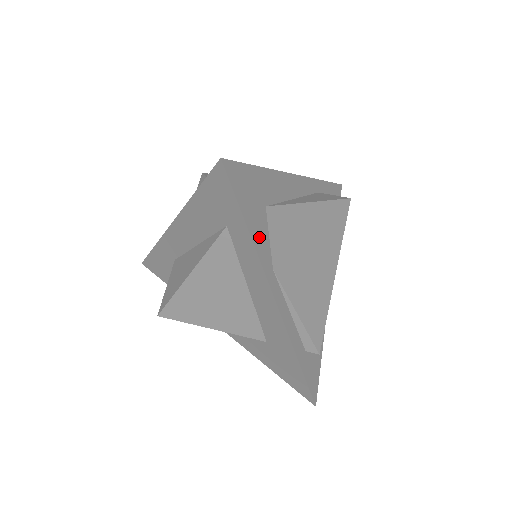
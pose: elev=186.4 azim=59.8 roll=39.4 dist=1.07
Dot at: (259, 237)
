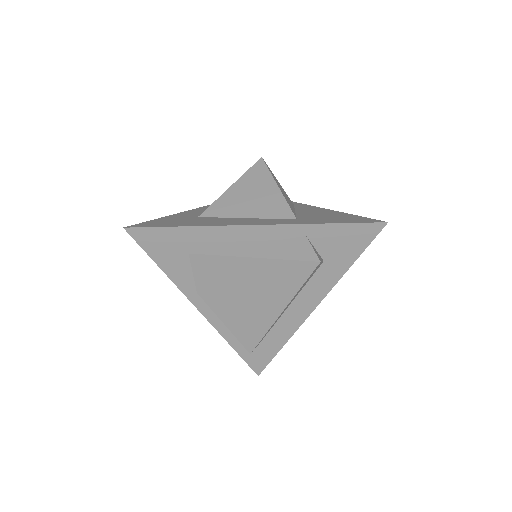
Dot at: (177, 273)
